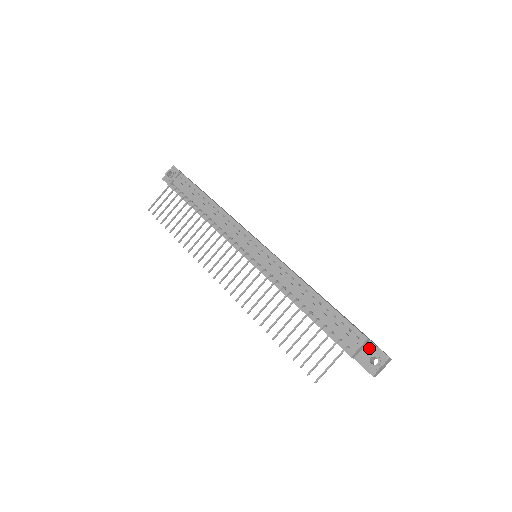
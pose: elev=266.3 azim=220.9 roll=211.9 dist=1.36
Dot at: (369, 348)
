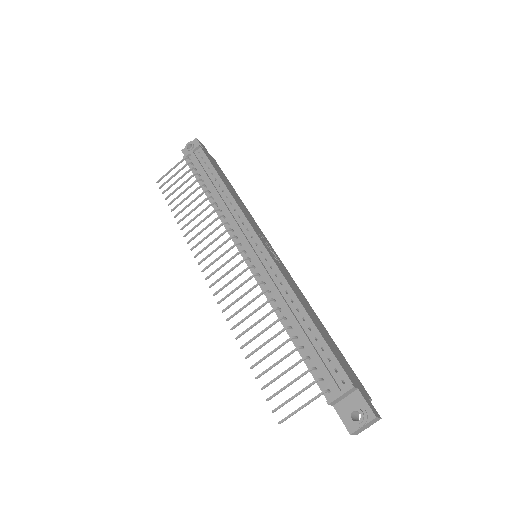
Dot at: (354, 398)
